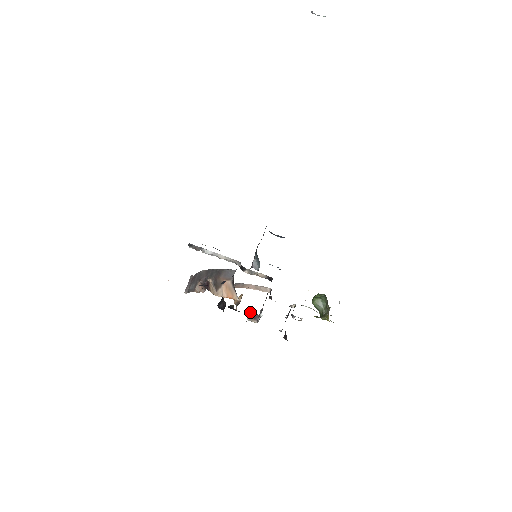
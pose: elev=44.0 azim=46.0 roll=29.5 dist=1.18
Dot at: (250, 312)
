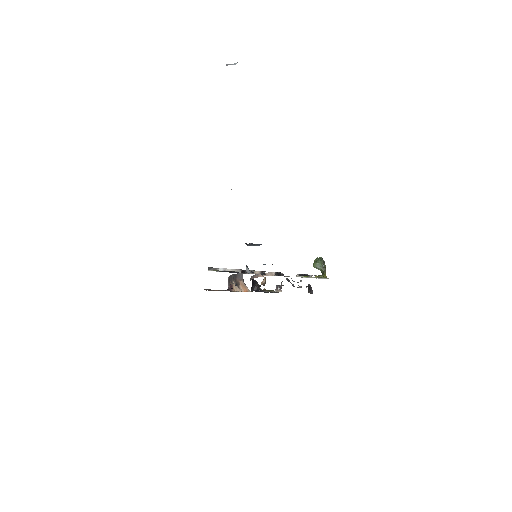
Dot at: (276, 286)
